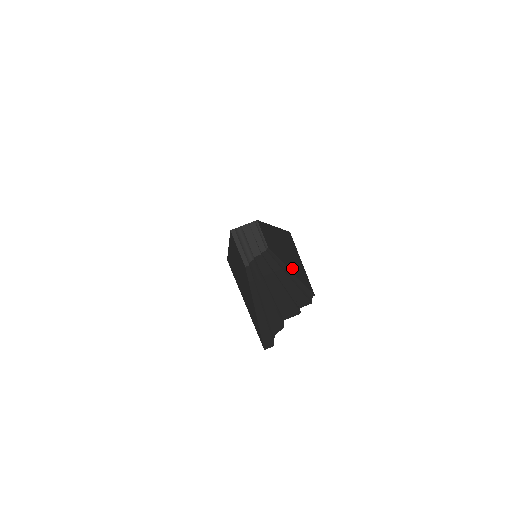
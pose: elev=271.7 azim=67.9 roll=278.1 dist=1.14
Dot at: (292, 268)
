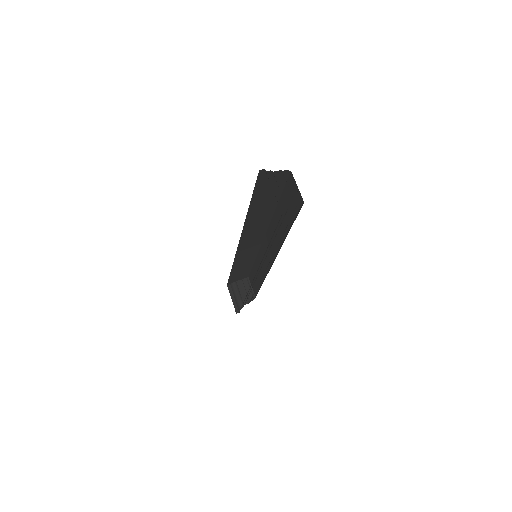
Dot at: (285, 231)
